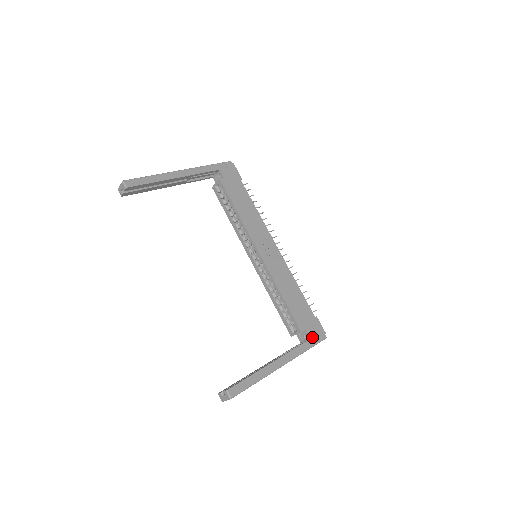
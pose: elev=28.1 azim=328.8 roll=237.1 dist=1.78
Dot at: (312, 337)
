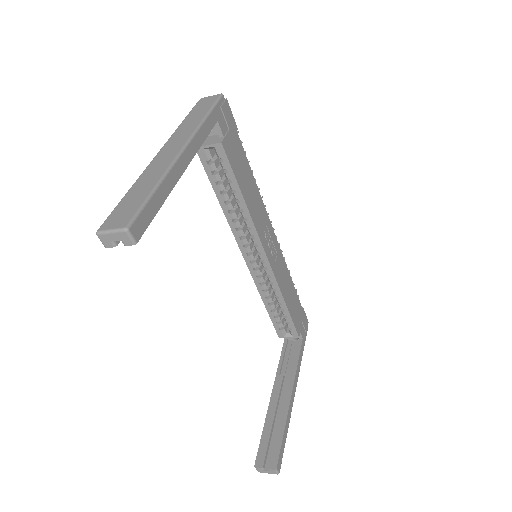
Dot at: (303, 335)
